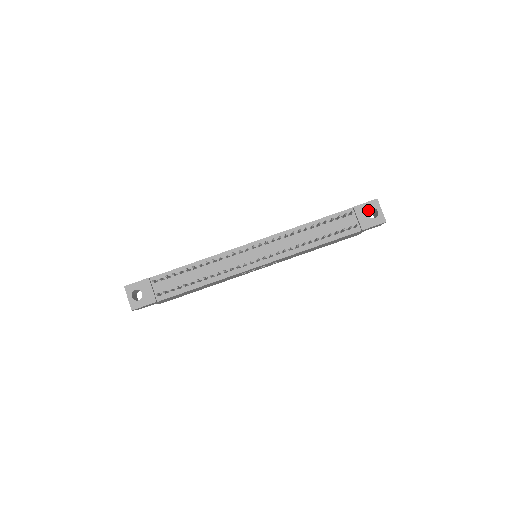
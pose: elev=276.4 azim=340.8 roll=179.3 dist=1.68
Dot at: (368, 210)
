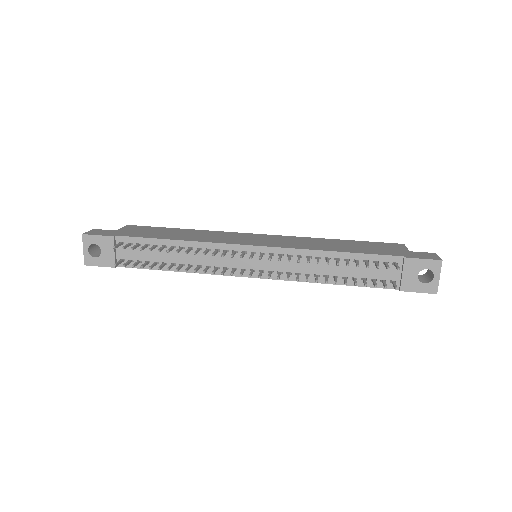
Dot at: occluded
